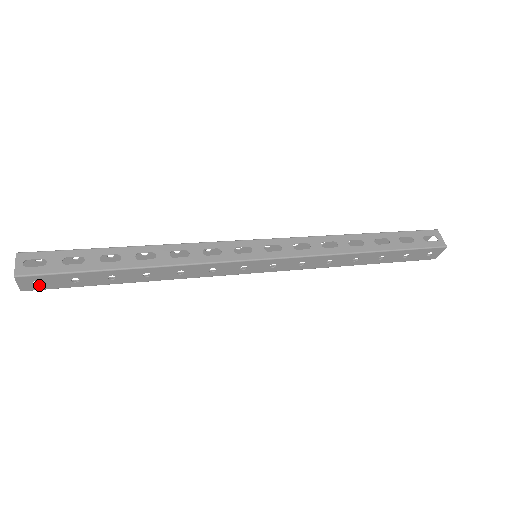
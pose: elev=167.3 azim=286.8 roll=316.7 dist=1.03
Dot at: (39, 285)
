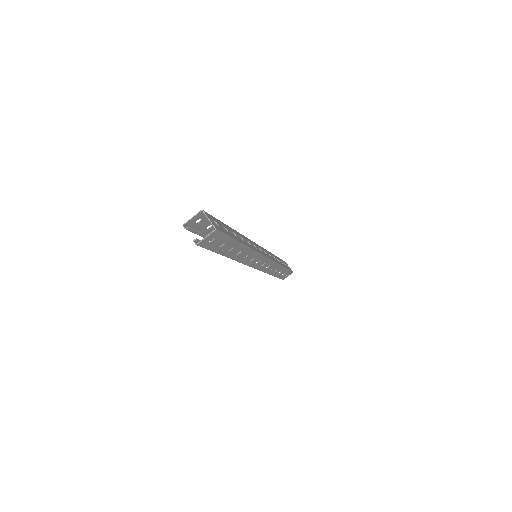
Dot at: (209, 242)
